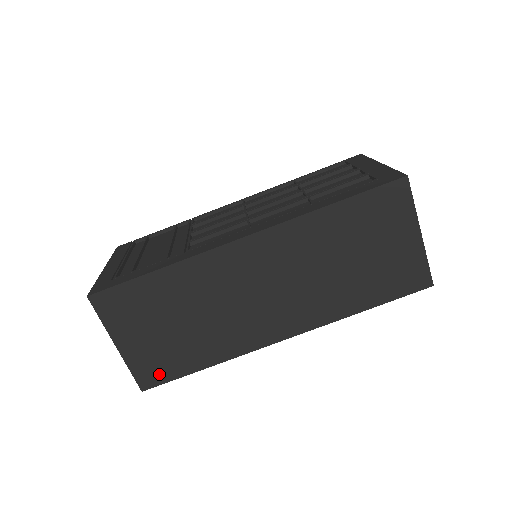
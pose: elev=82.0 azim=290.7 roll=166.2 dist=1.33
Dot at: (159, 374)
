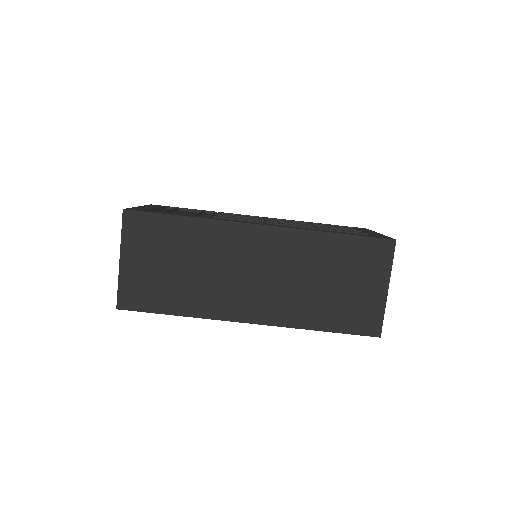
Dot at: (138, 301)
